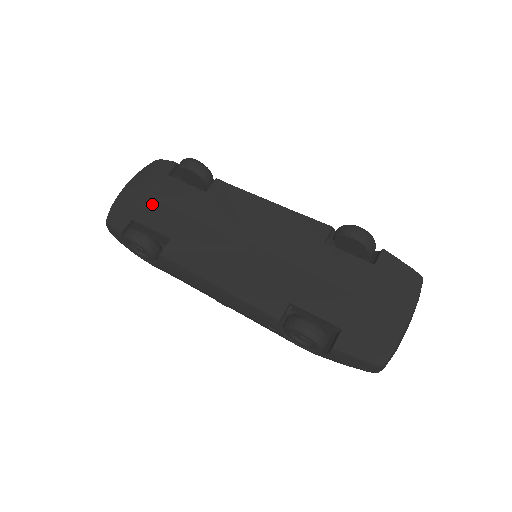
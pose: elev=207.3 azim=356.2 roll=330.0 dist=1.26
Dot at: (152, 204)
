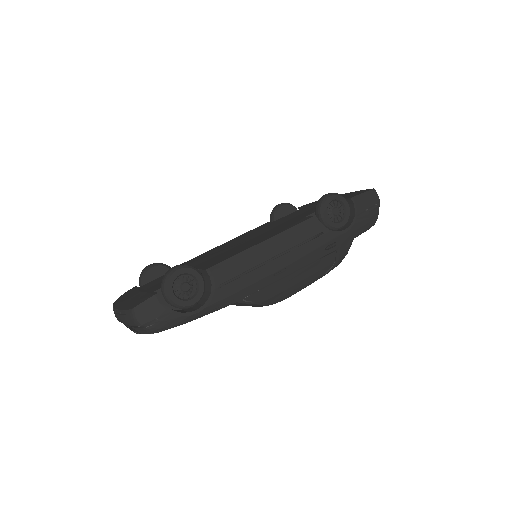
Dot at: (154, 286)
